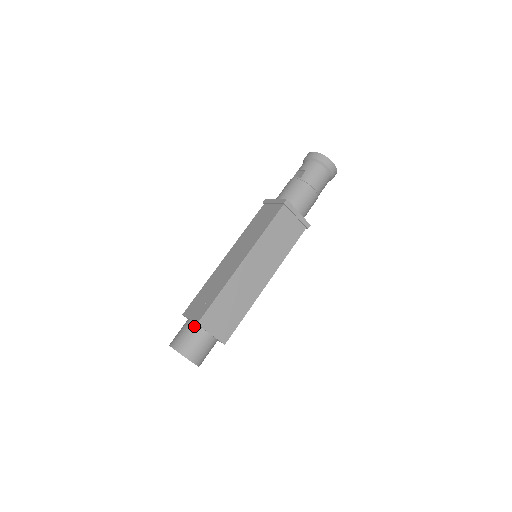
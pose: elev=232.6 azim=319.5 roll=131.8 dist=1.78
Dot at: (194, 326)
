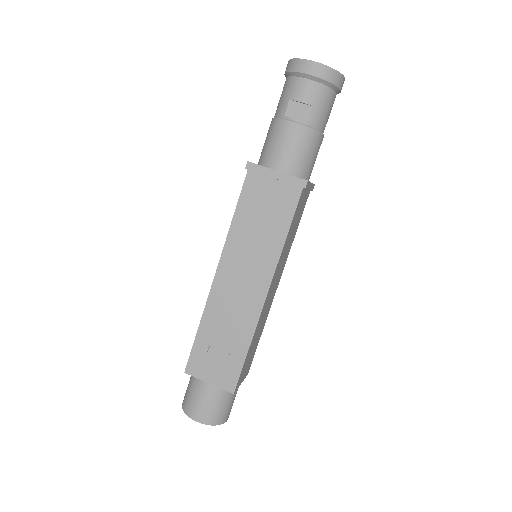
Dot at: (222, 390)
